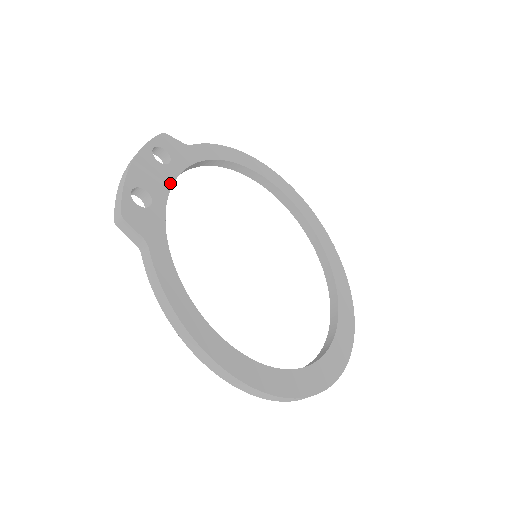
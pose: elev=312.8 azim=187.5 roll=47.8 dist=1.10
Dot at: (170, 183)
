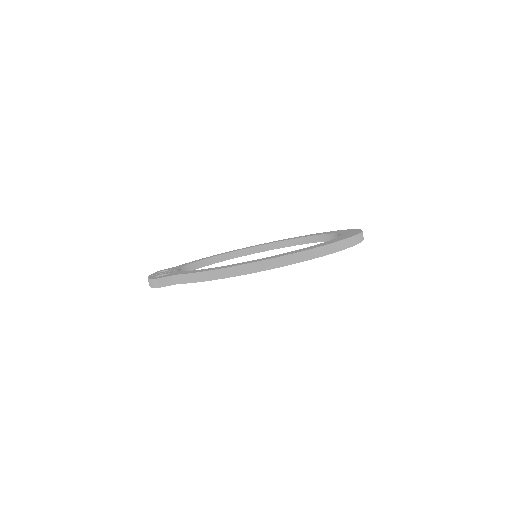
Dot at: occluded
